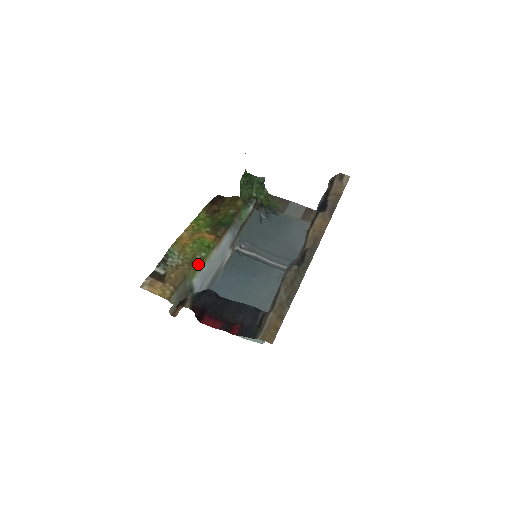
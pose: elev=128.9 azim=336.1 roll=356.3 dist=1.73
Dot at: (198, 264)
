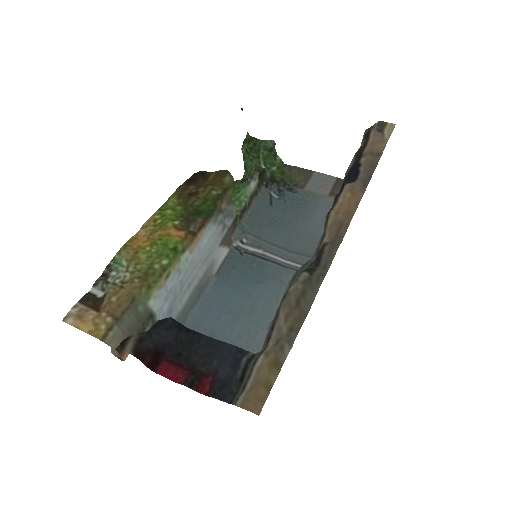
Dot at: (155, 278)
